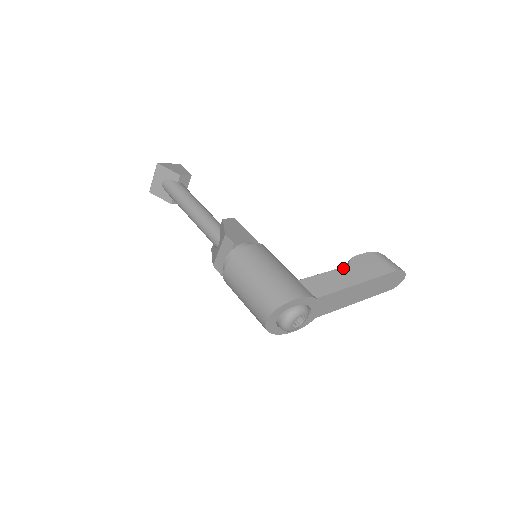
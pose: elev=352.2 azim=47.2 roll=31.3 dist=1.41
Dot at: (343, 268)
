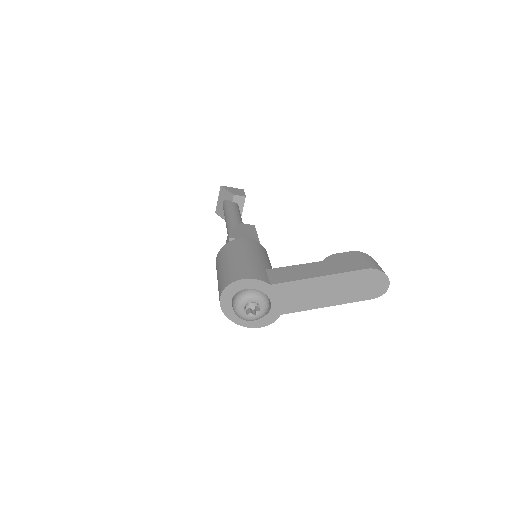
Dot at: (315, 263)
